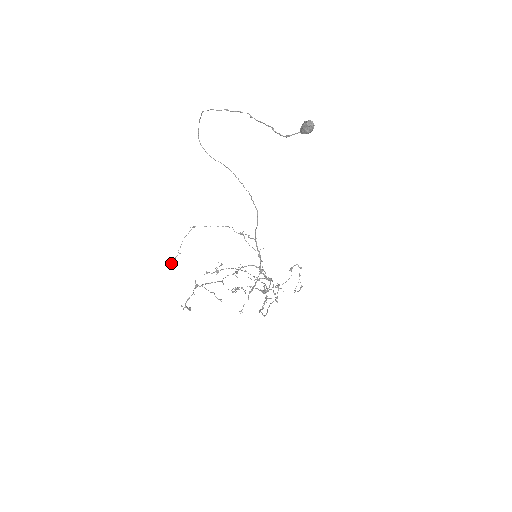
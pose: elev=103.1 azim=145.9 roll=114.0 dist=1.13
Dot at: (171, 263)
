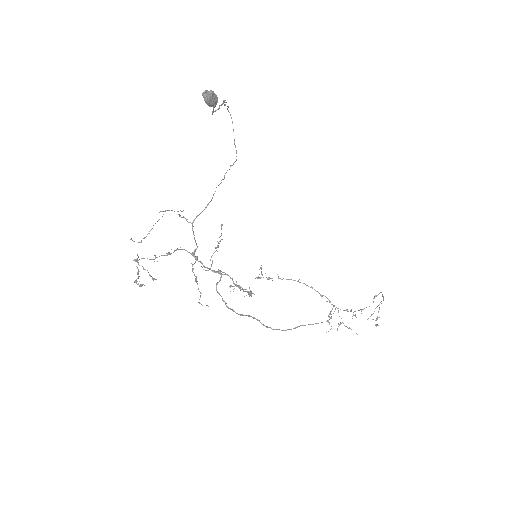
Dot at: (131, 239)
